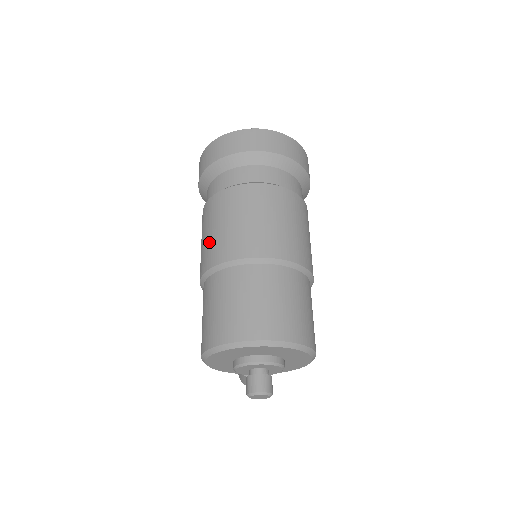
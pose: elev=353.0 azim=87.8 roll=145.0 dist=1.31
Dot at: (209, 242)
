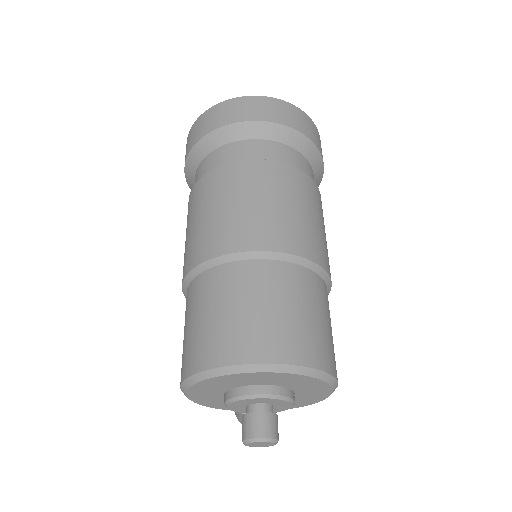
Dot at: (194, 235)
